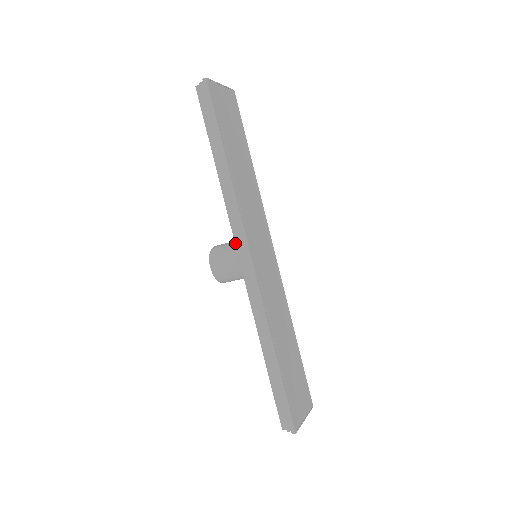
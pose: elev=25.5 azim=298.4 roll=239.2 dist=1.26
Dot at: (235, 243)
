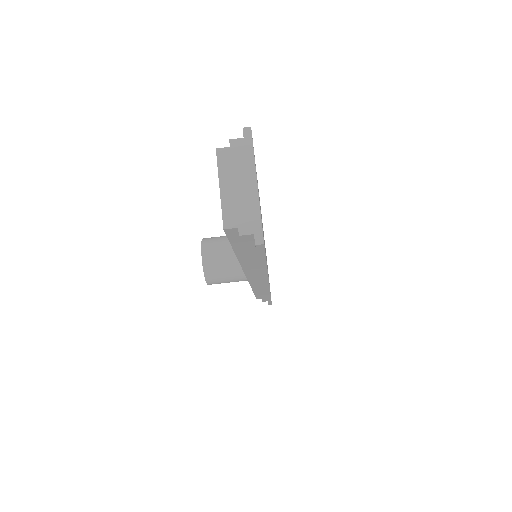
Dot at: occluded
